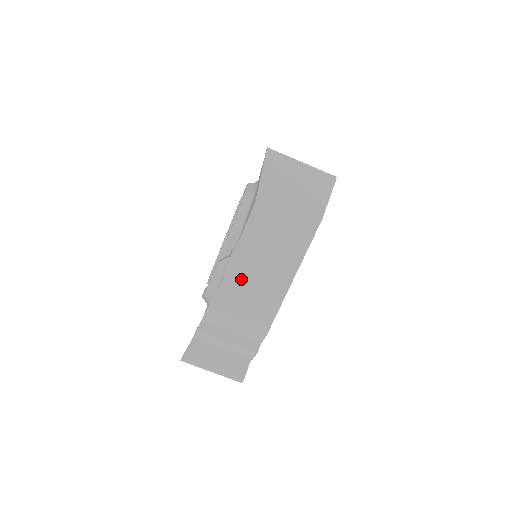
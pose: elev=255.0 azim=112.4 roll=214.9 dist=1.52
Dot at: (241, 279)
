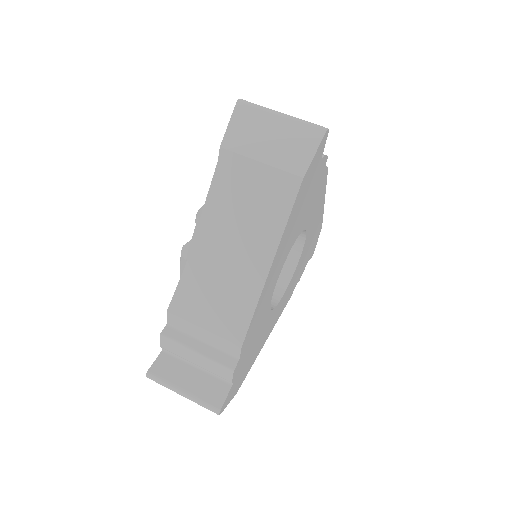
Dot at: (206, 265)
